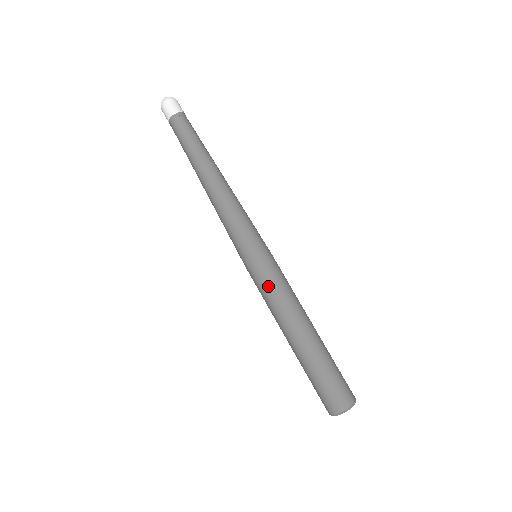
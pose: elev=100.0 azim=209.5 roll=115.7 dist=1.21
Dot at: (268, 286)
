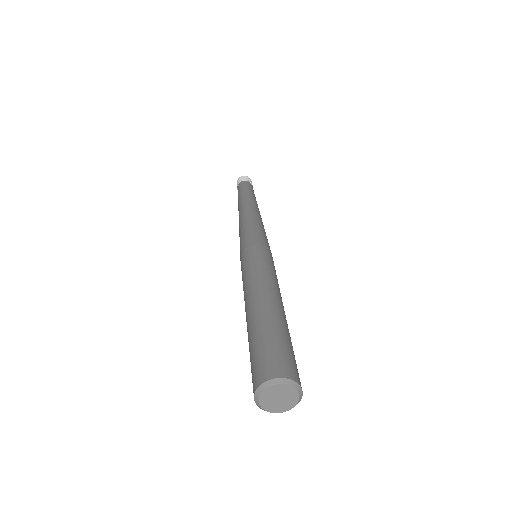
Dot at: (260, 261)
